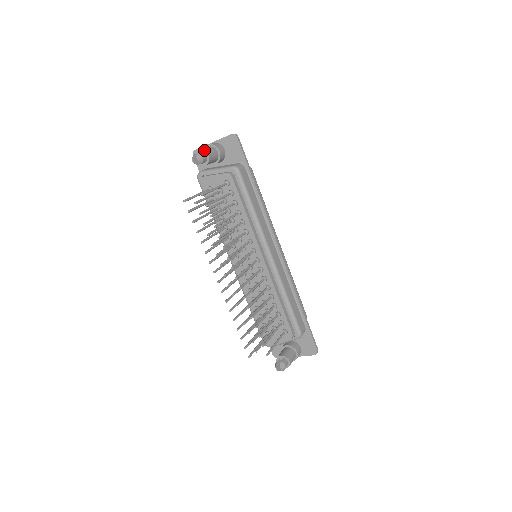
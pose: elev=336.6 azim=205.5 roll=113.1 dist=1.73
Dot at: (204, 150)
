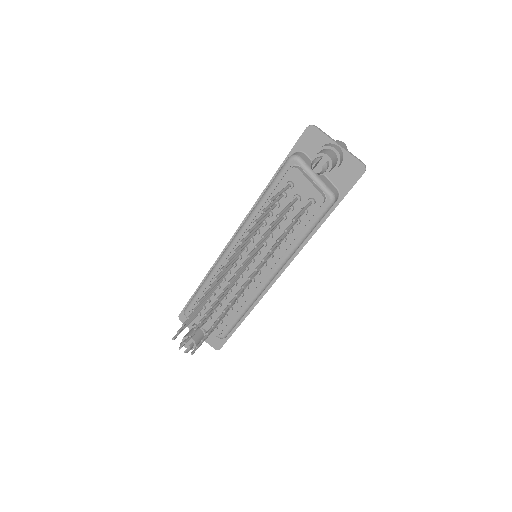
Dot at: (332, 162)
